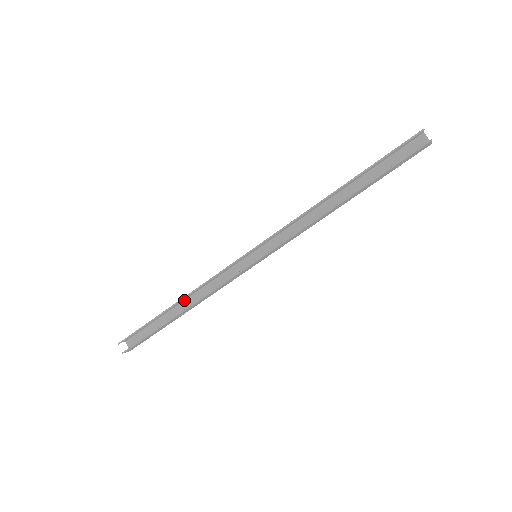
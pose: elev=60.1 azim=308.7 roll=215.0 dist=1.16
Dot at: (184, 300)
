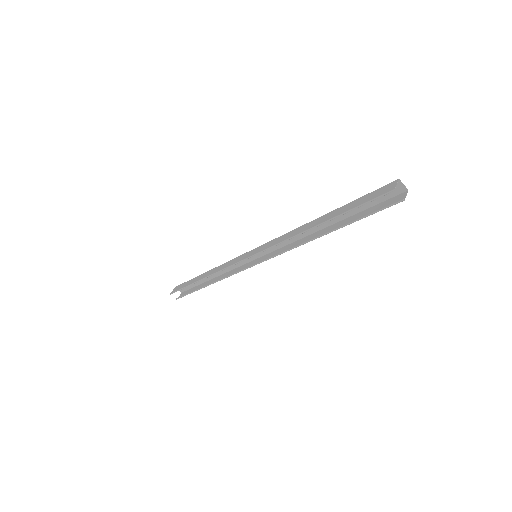
Dot at: (208, 271)
